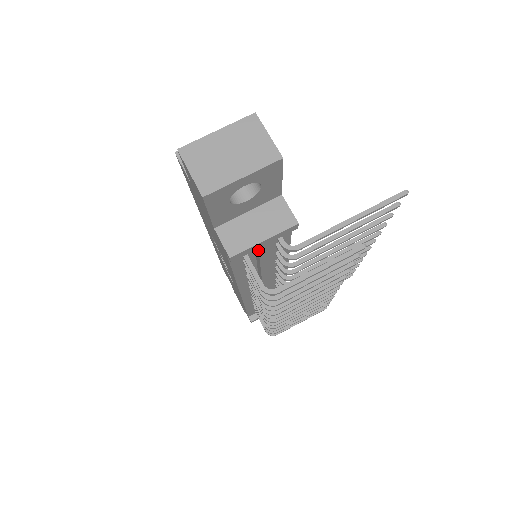
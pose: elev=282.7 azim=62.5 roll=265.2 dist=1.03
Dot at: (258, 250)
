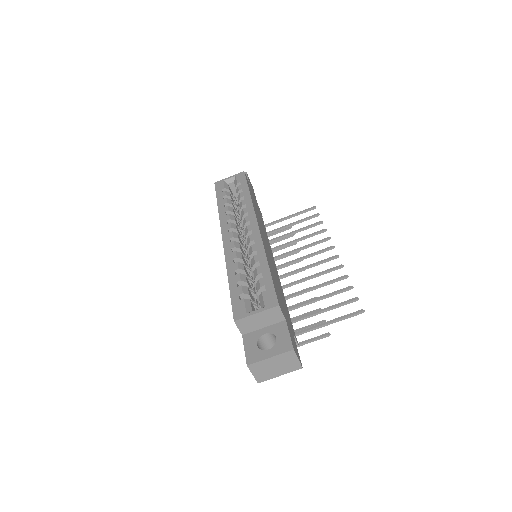
Dot at: occluded
